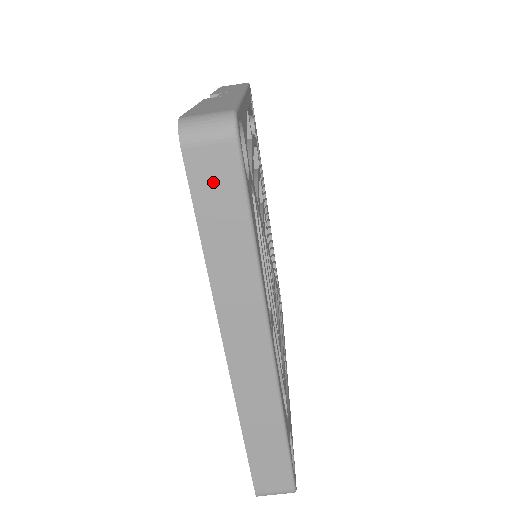
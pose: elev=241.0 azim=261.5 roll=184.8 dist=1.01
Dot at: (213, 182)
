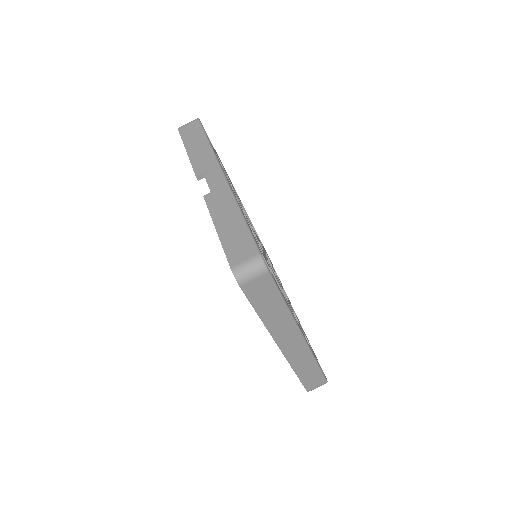
Dot at: (260, 292)
